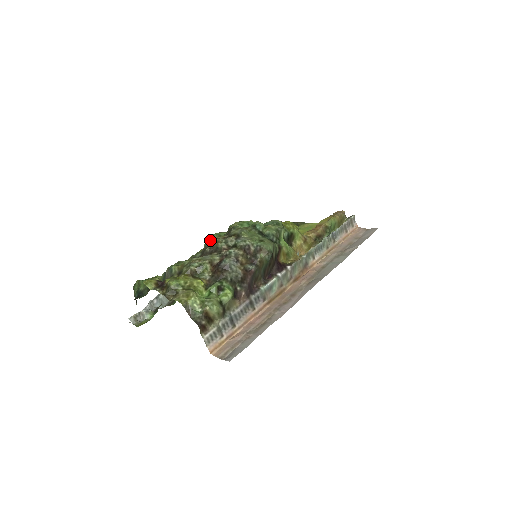
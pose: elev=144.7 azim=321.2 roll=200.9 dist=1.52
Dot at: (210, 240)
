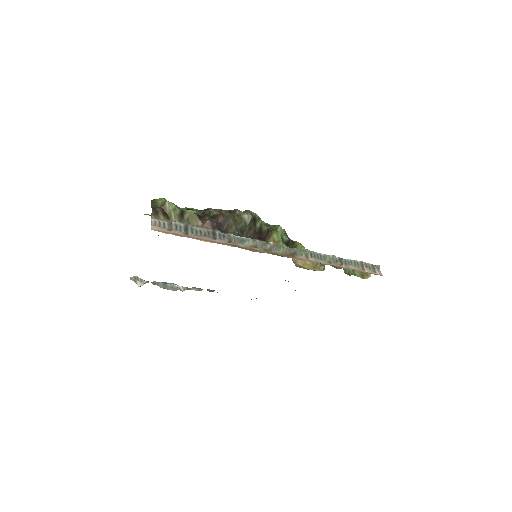
Dot at: occluded
